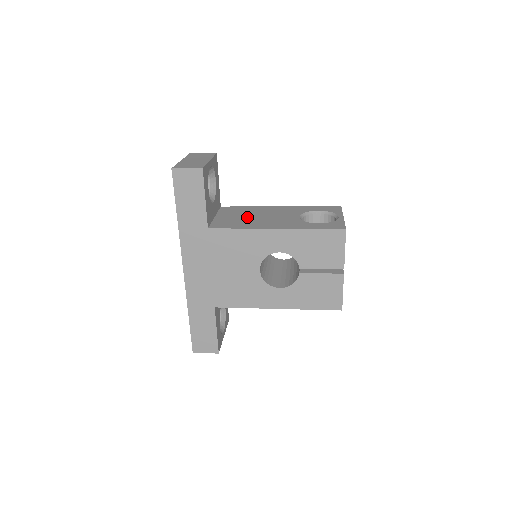
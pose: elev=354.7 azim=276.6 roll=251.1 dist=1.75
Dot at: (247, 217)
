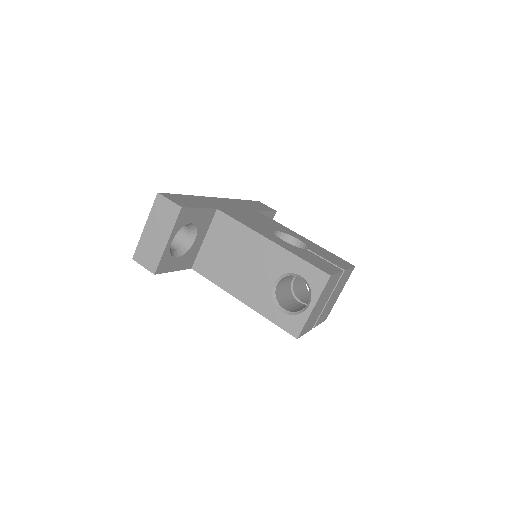
Dot at: (229, 258)
